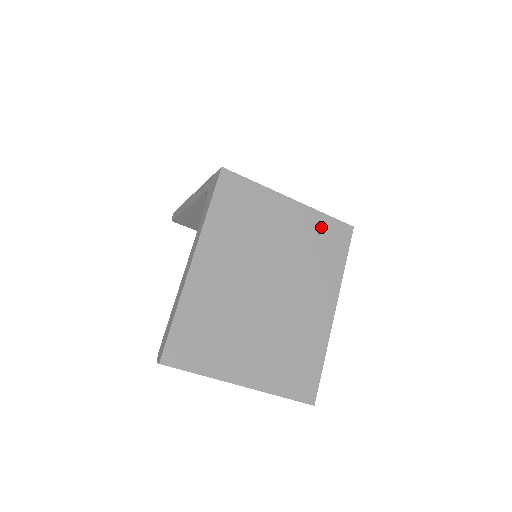
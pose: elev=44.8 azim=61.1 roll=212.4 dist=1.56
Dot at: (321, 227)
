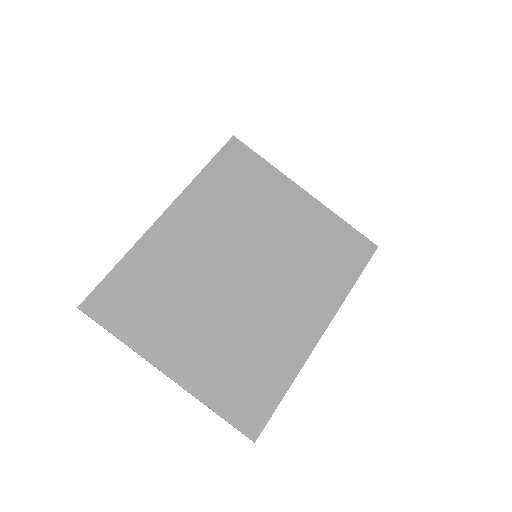
Dot at: (334, 233)
